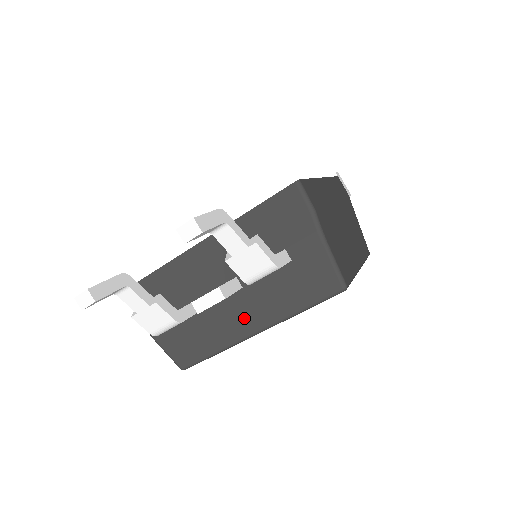
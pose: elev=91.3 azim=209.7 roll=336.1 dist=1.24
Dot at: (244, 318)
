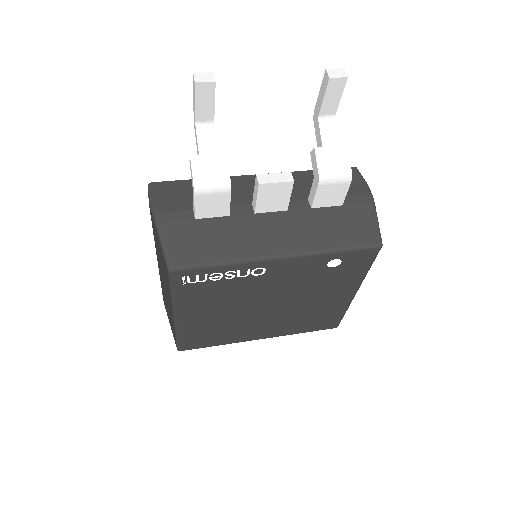
Dot at: (276, 237)
